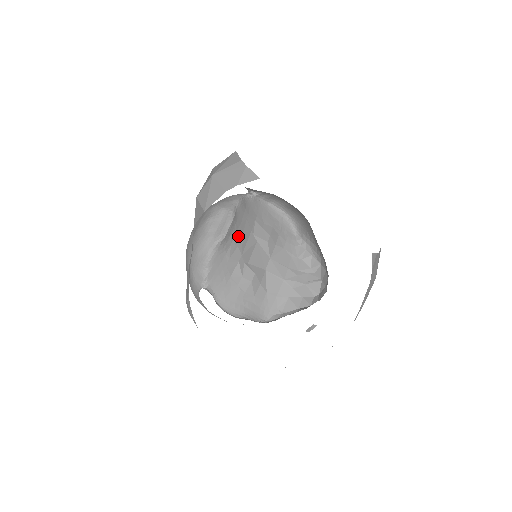
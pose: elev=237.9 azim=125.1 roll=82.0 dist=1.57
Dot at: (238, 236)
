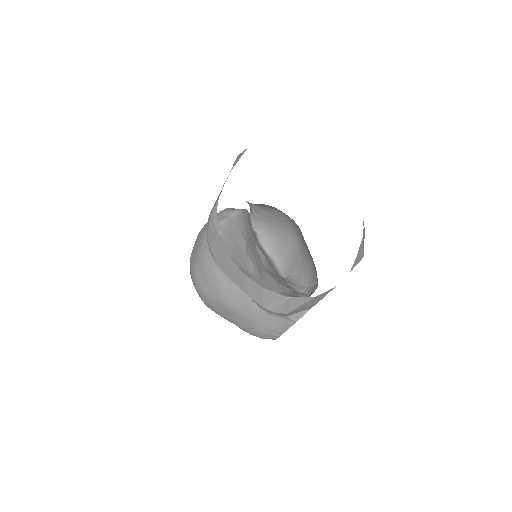
Dot at: (247, 228)
